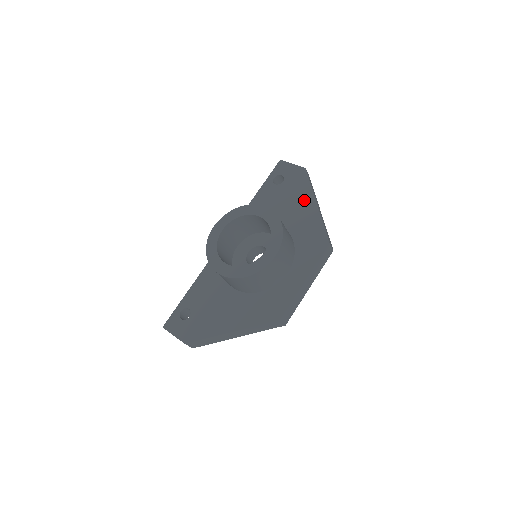
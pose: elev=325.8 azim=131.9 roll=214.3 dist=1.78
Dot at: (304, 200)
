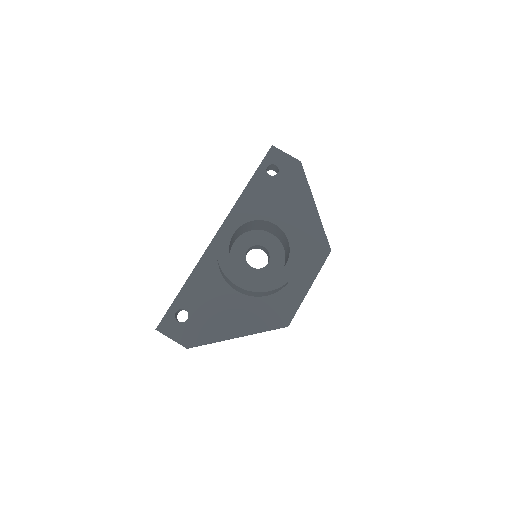
Dot at: (303, 199)
